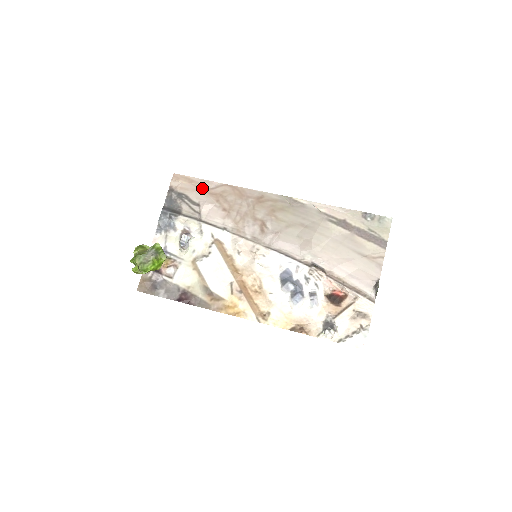
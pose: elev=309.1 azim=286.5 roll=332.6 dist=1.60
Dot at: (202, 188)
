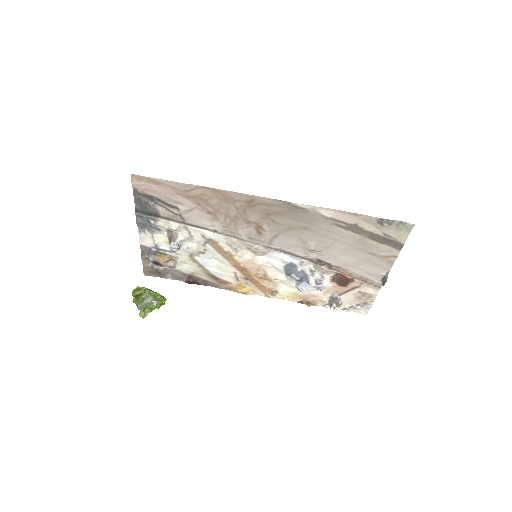
Dot at: (174, 191)
